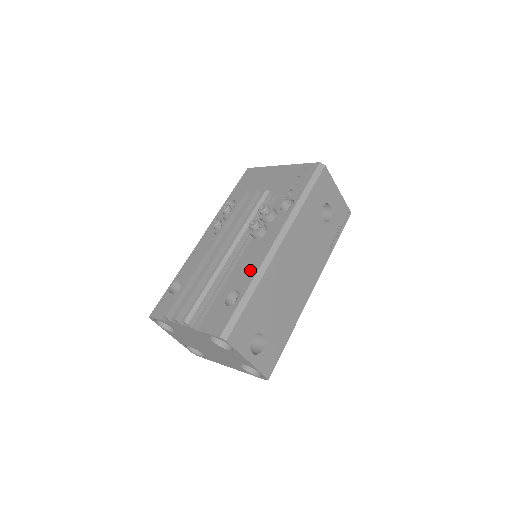
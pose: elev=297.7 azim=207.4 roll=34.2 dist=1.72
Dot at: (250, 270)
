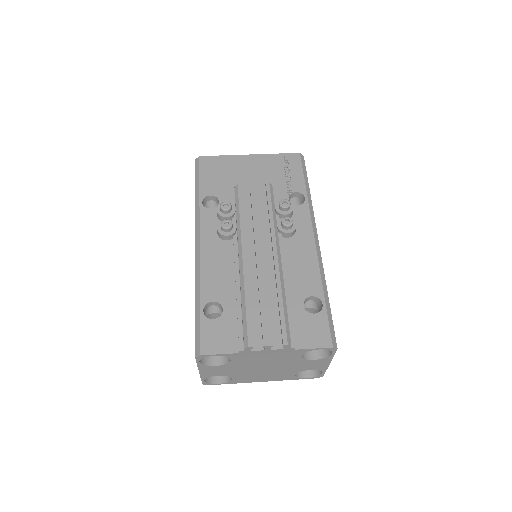
Dot at: (310, 271)
